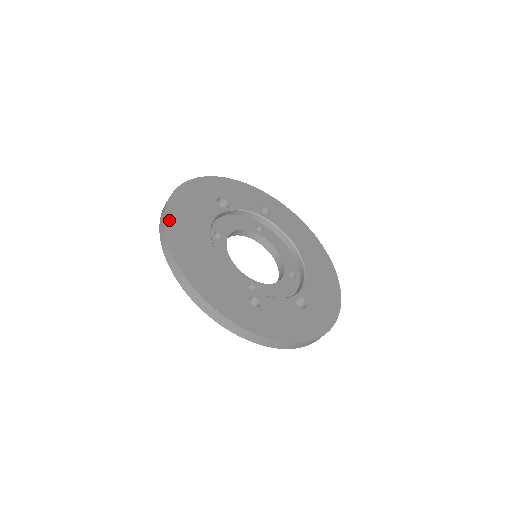
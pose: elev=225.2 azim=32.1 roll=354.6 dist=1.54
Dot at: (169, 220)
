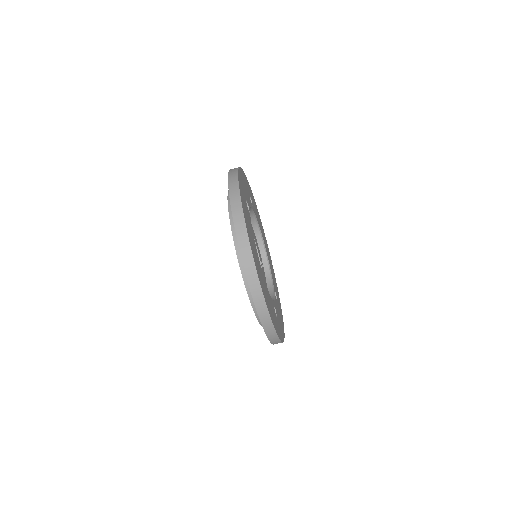
Dot at: (252, 251)
